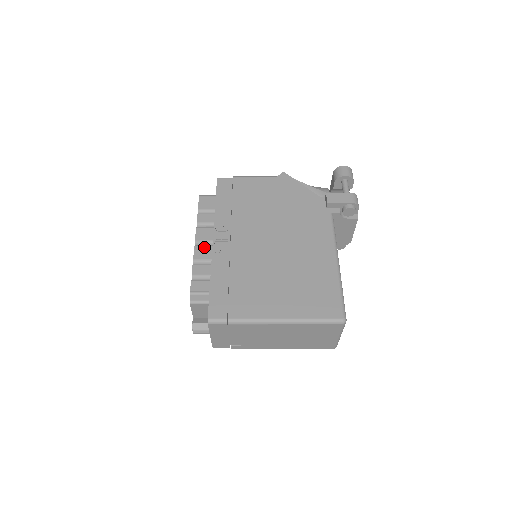
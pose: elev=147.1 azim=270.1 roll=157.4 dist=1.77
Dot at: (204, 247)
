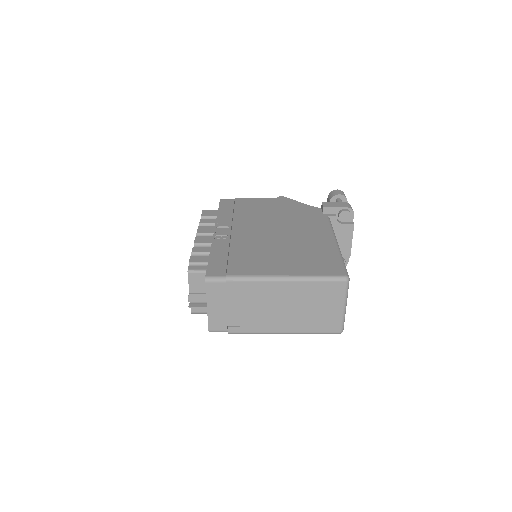
Dot at: (205, 237)
